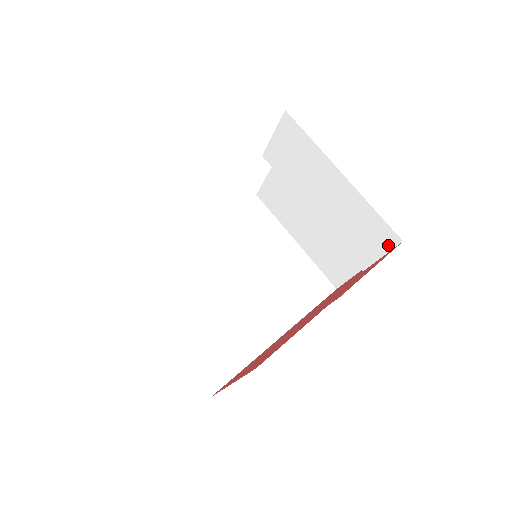
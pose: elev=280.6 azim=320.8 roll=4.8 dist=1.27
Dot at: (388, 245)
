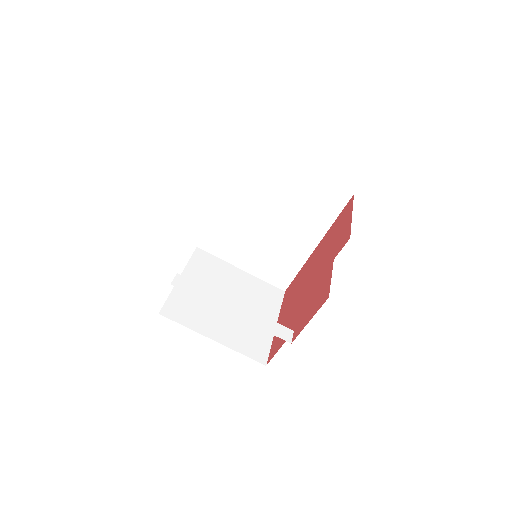
Dot at: occluded
